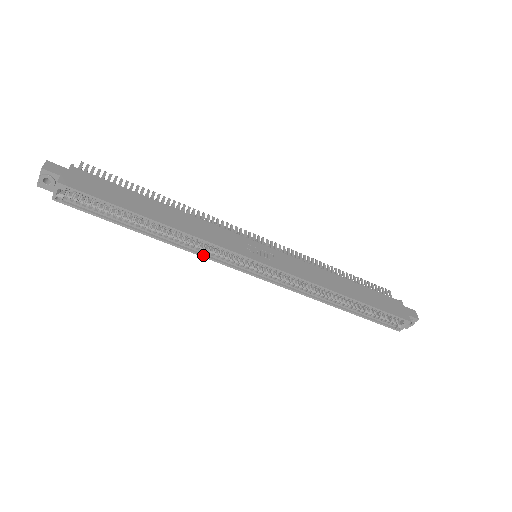
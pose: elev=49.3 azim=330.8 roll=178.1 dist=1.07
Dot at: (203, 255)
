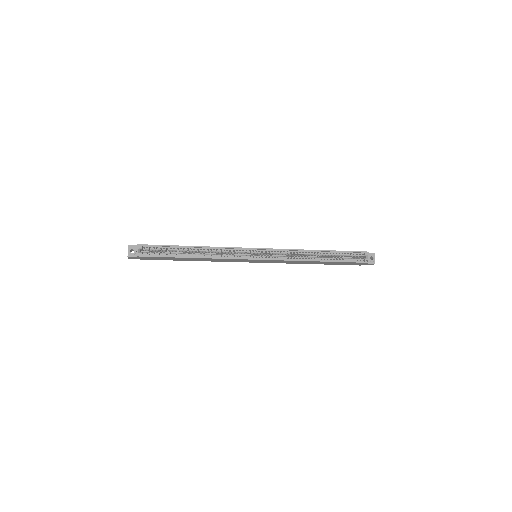
Dot at: (225, 258)
